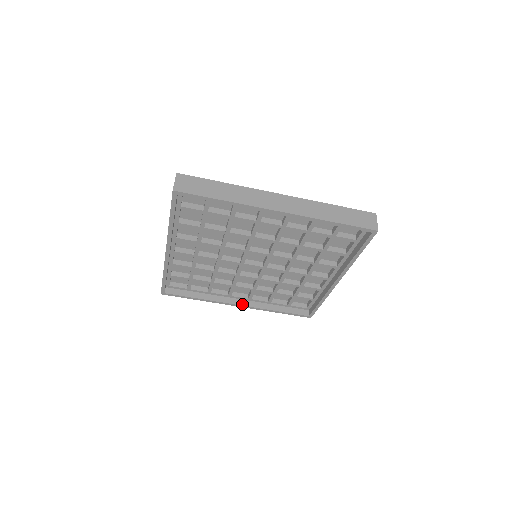
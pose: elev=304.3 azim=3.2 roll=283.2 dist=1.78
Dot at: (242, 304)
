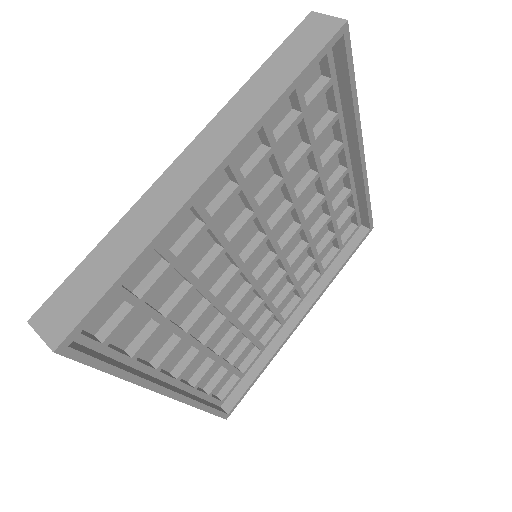
Dot at: (304, 311)
